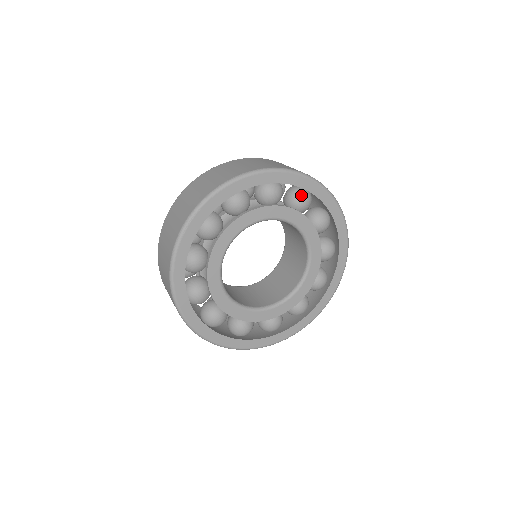
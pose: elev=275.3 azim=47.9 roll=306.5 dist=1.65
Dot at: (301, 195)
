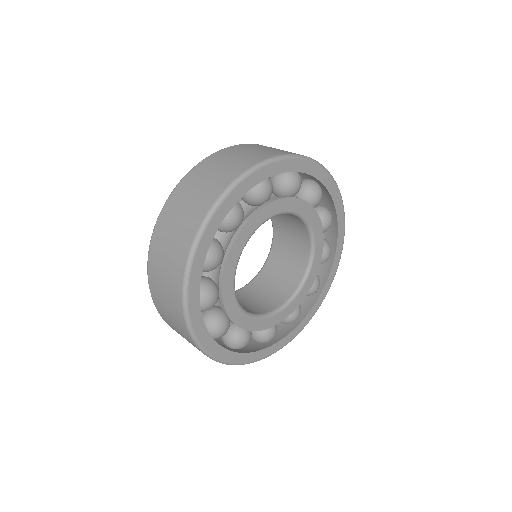
Dot at: (316, 189)
